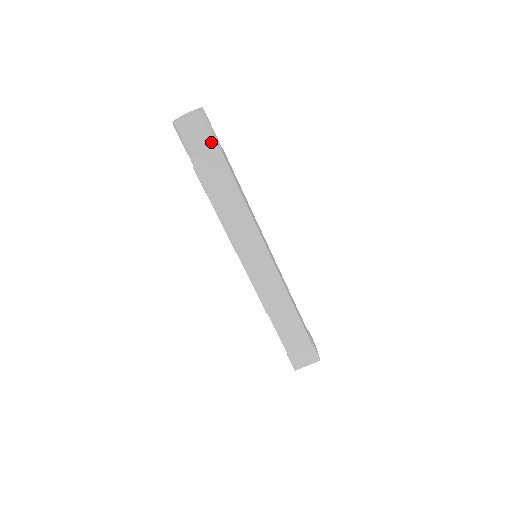
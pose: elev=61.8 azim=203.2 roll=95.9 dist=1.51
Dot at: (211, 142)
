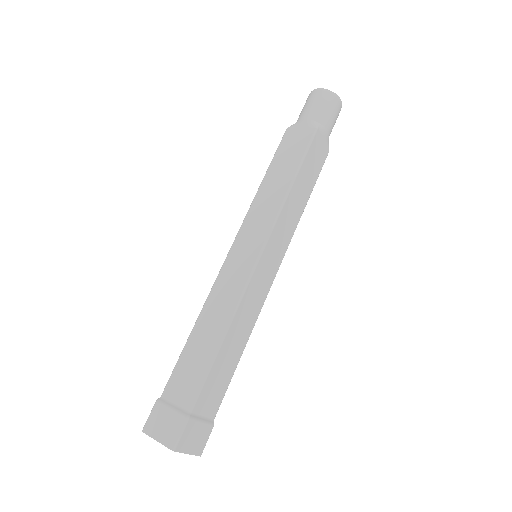
Dot at: (319, 117)
